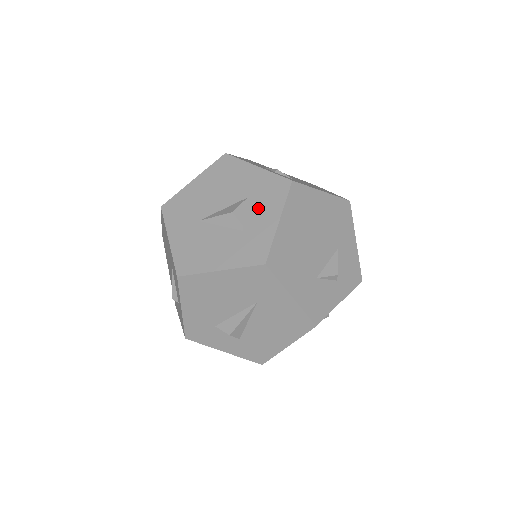
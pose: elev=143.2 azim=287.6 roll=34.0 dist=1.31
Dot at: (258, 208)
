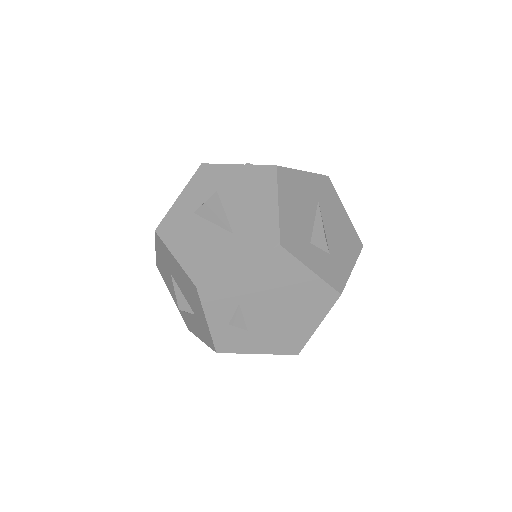
Dot at: (196, 324)
